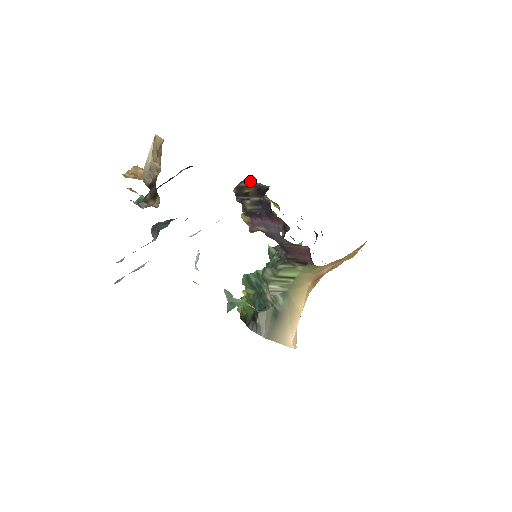
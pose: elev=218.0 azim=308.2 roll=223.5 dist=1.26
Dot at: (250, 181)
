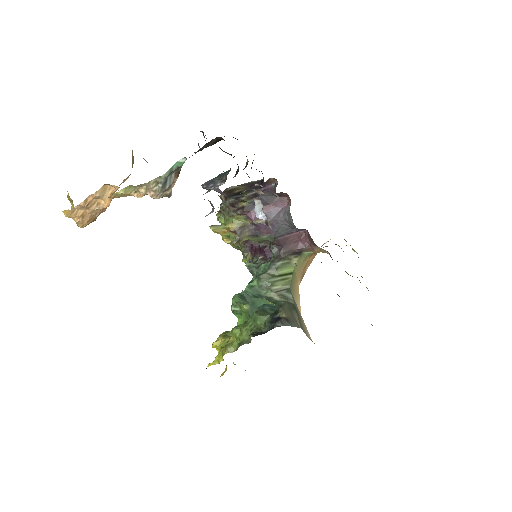
Dot at: occluded
